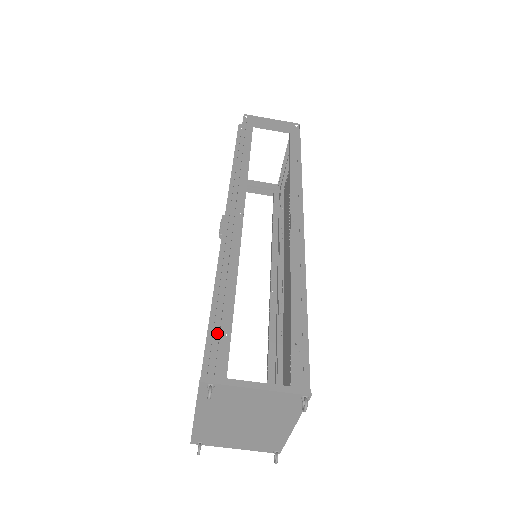
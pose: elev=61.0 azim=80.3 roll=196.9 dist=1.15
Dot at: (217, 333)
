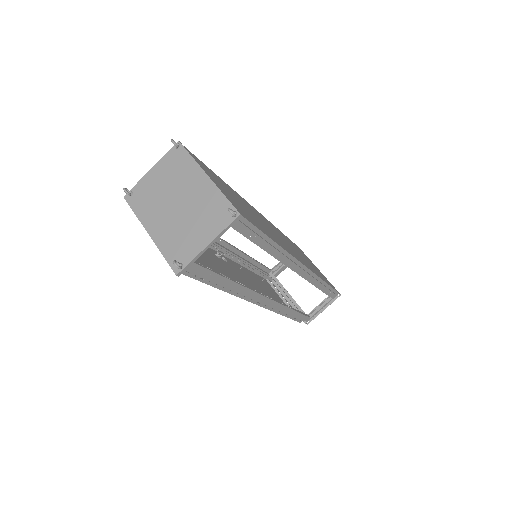
Dot at: occluded
